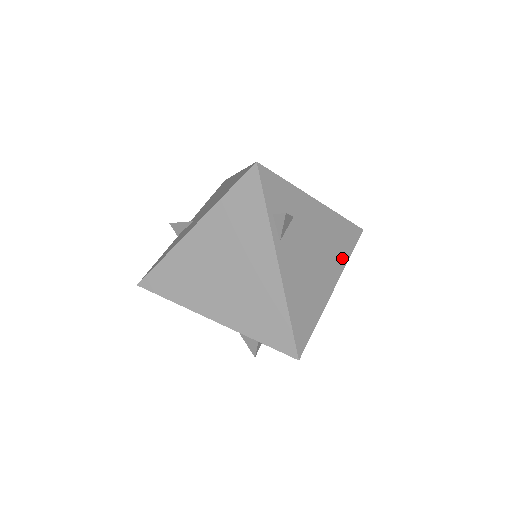
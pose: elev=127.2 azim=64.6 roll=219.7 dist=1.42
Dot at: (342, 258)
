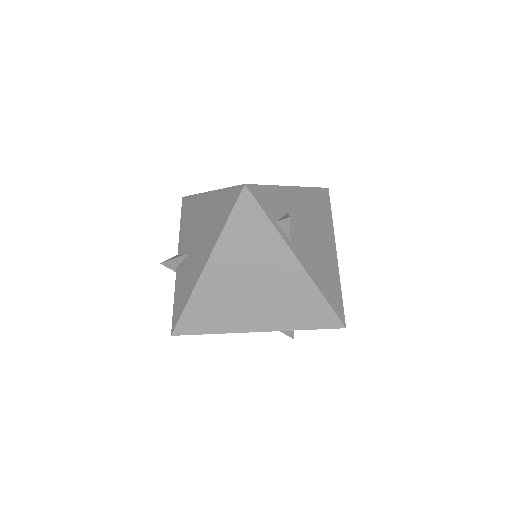
Dot at: (329, 223)
